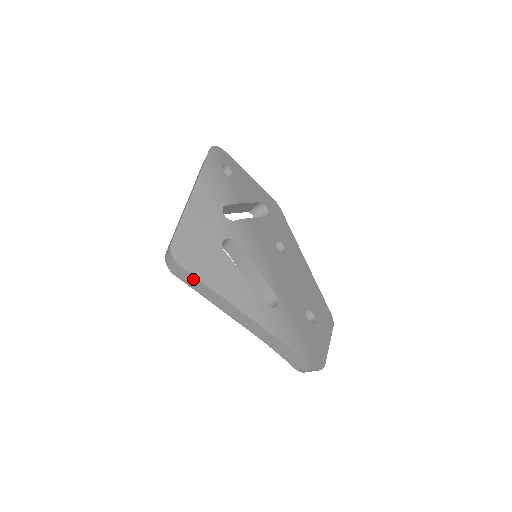
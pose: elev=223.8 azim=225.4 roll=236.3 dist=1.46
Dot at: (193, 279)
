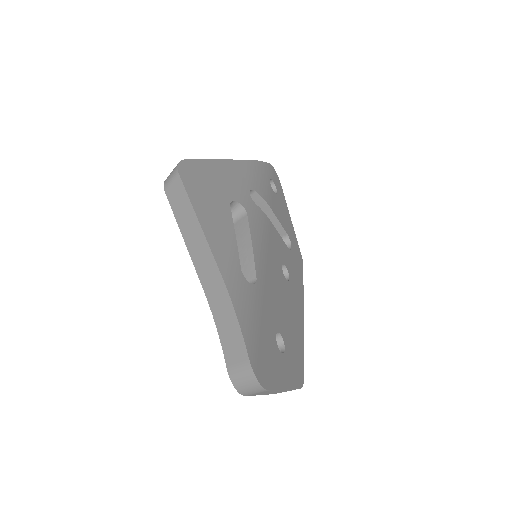
Dot at: (182, 196)
